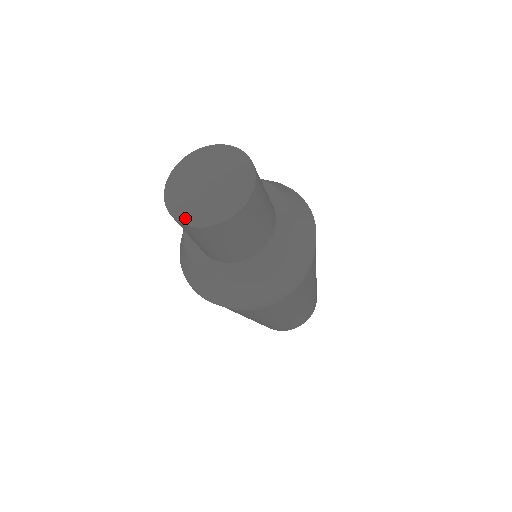
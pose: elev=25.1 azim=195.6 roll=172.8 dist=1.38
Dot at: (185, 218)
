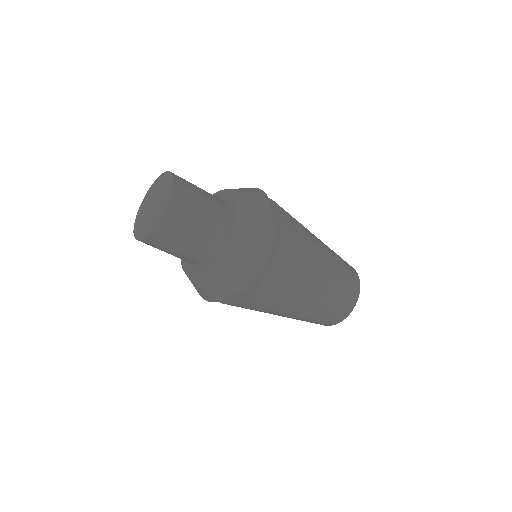
Dot at: (151, 227)
